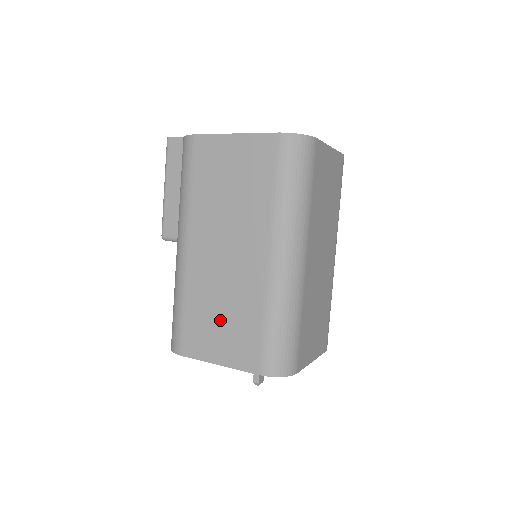
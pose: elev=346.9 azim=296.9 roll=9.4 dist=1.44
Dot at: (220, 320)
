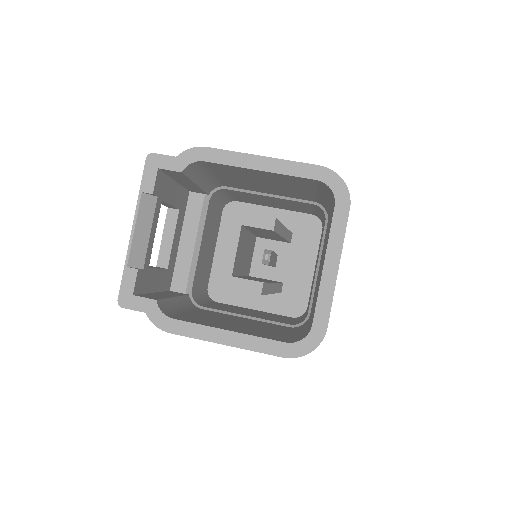
Dot at: occluded
